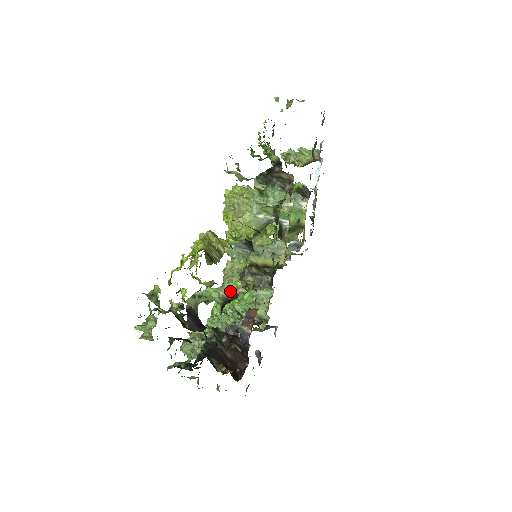
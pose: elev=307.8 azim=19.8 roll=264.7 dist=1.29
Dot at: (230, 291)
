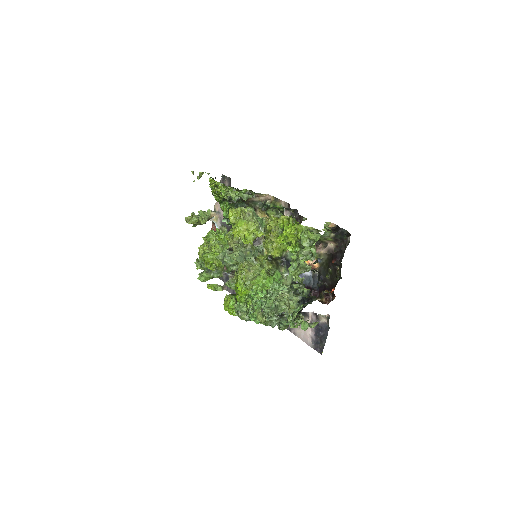
Dot at: occluded
